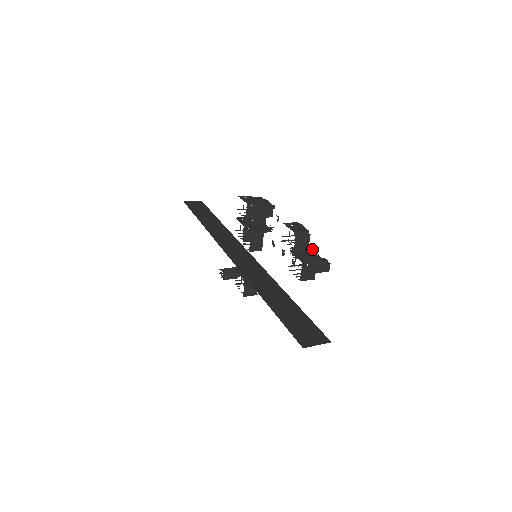
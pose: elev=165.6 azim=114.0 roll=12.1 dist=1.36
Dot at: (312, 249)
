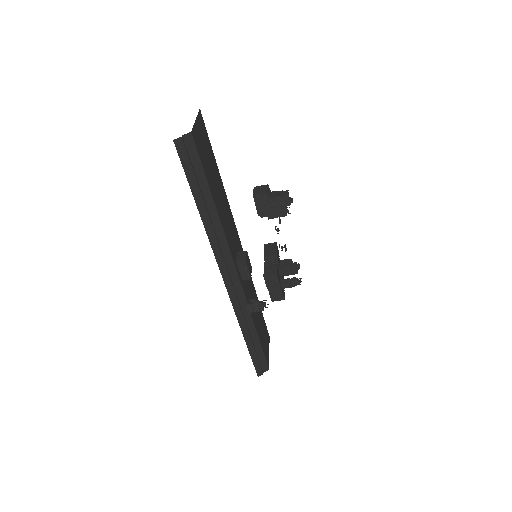
Dot at: occluded
